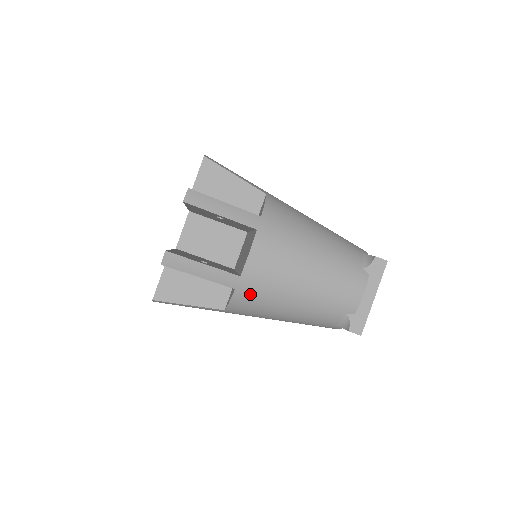
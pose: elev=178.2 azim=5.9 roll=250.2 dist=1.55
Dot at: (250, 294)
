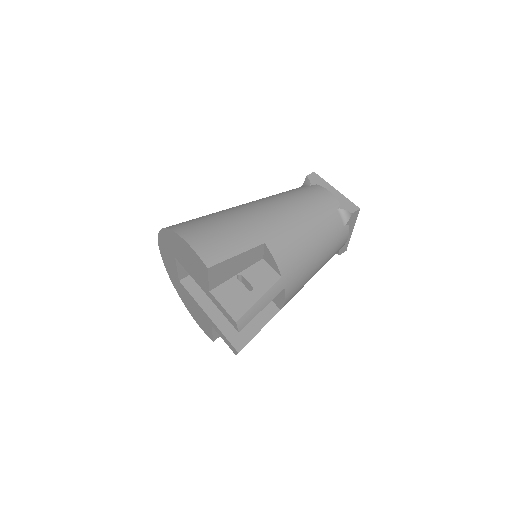
Dot at: occluded
